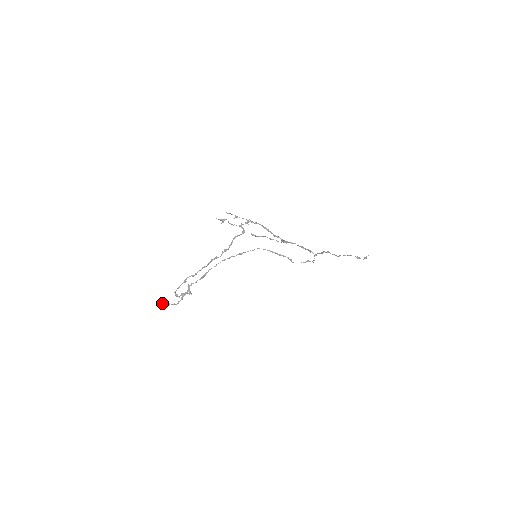
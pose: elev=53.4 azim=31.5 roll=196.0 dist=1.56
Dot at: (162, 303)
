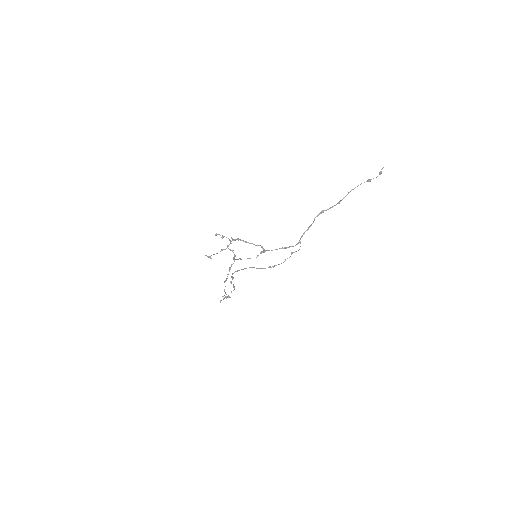
Dot at: (221, 300)
